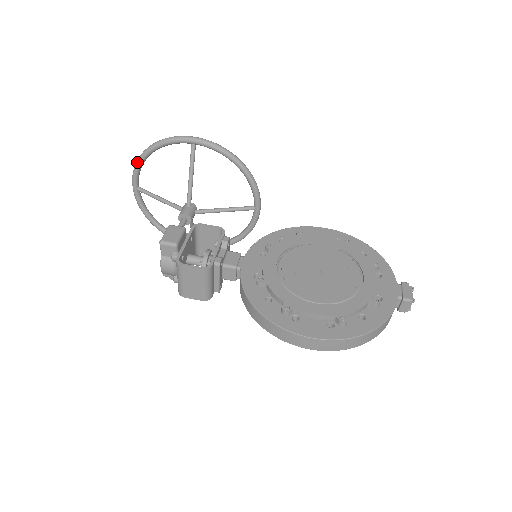
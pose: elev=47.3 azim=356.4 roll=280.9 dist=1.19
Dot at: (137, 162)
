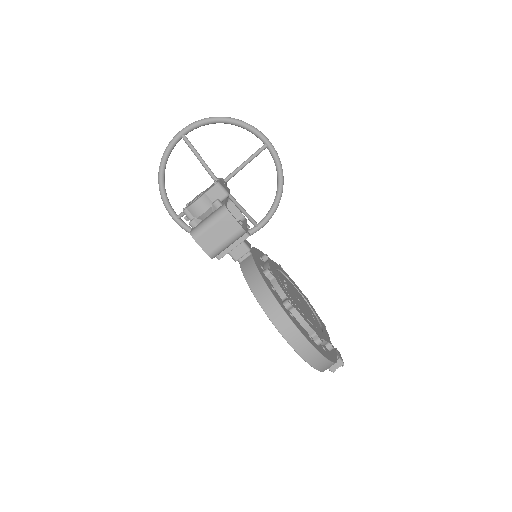
Dot at: (209, 118)
